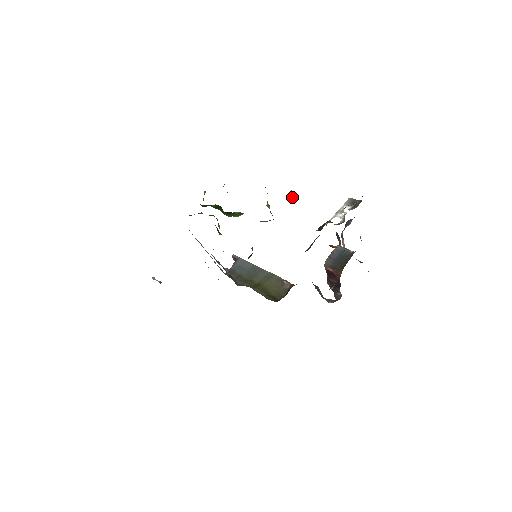
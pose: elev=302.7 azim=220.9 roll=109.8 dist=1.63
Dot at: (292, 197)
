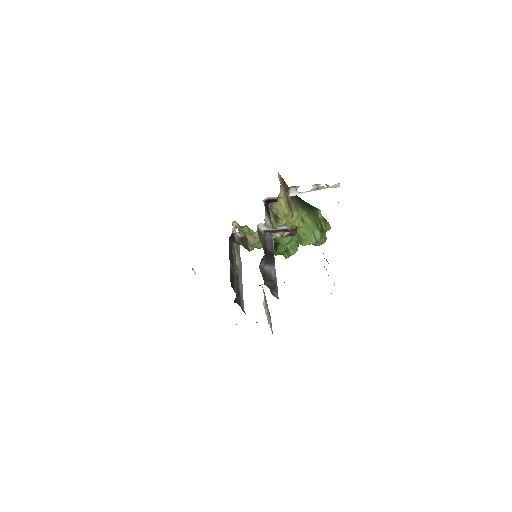
Dot at: (309, 208)
